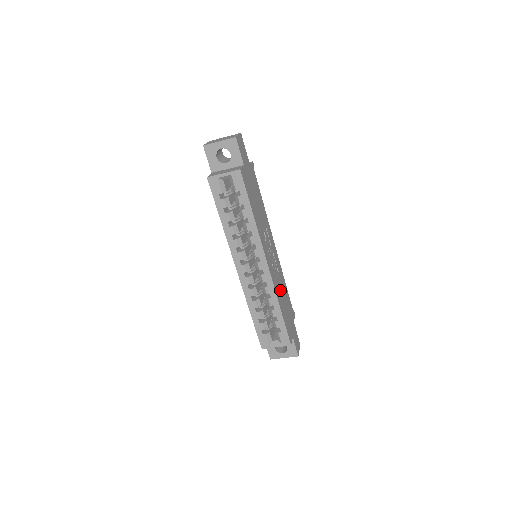
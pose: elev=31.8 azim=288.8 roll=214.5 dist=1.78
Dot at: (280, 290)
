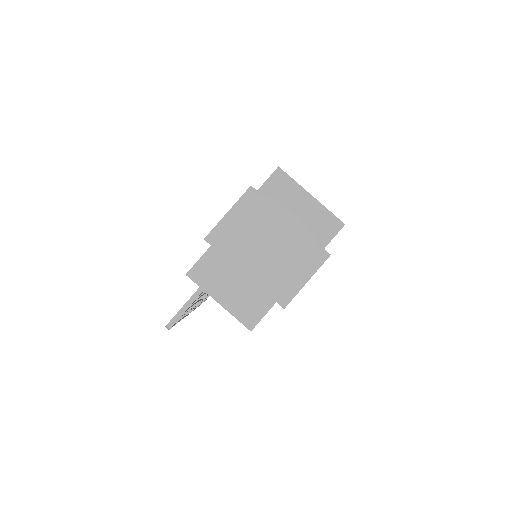
Dot at: occluded
